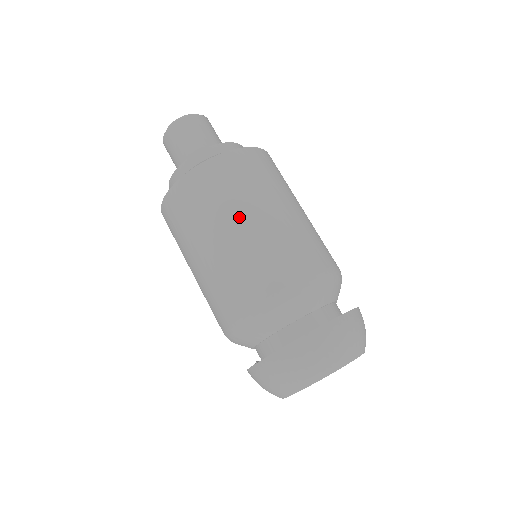
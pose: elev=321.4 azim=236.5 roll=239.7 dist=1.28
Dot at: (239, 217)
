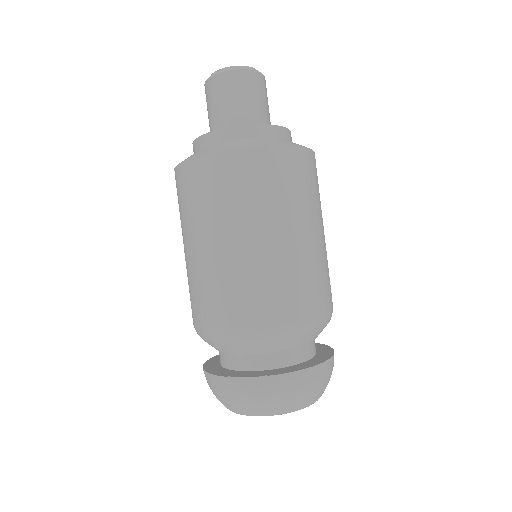
Dot at: (311, 223)
